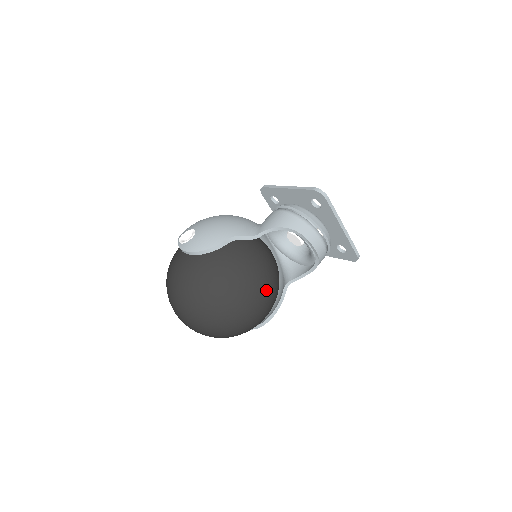
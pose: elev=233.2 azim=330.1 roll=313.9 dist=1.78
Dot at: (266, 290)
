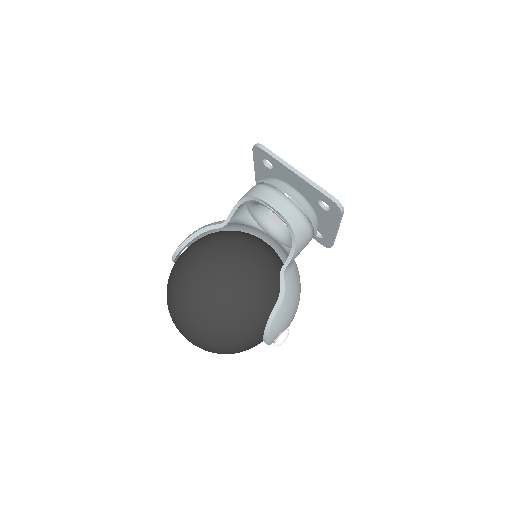
Dot at: (235, 270)
